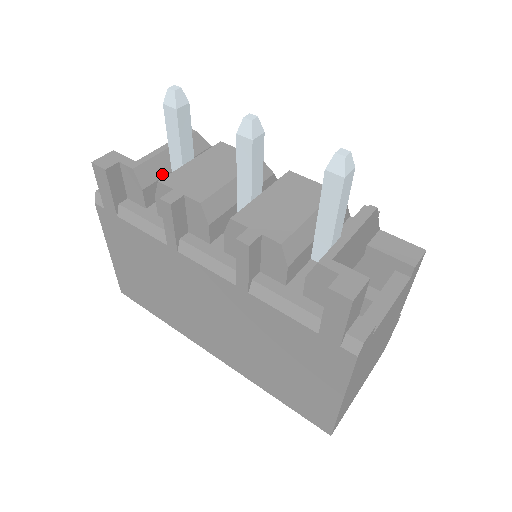
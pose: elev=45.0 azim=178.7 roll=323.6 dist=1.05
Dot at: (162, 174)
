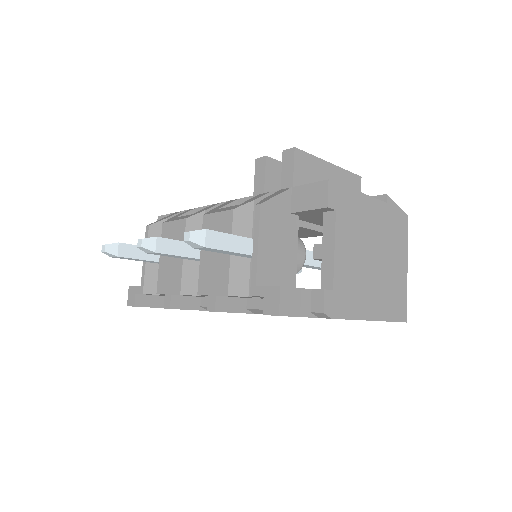
Dot at: occluded
